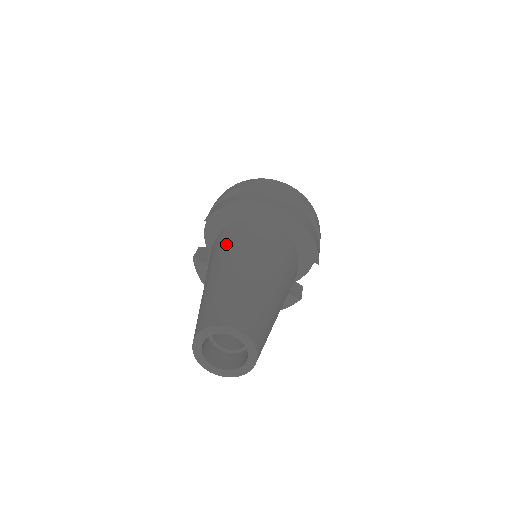
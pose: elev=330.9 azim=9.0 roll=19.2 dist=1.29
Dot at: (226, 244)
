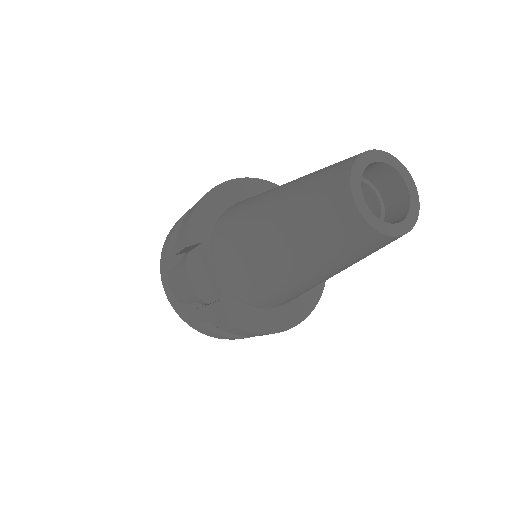
Dot at: (236, 220)
